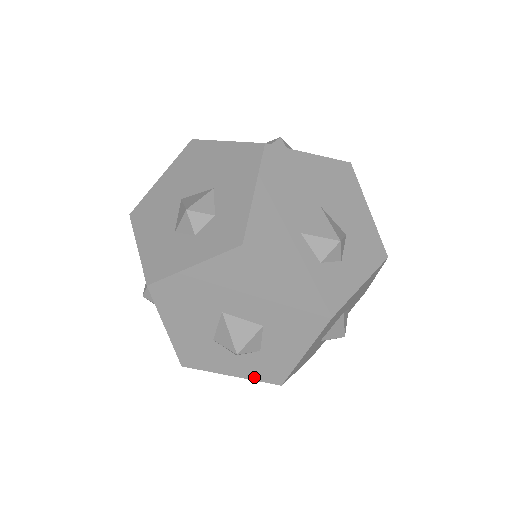
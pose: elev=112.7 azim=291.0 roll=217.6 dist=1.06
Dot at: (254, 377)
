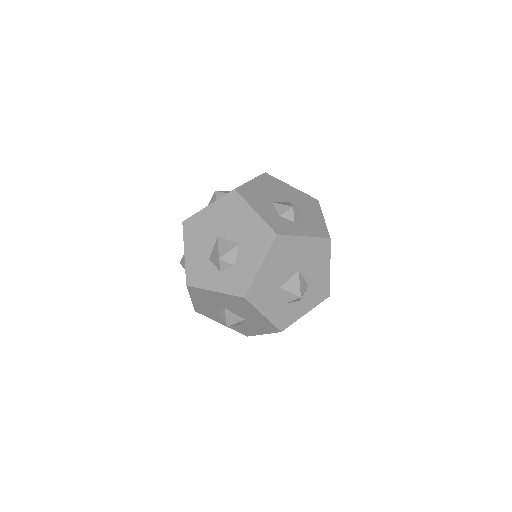
Dot at: (234, 329)
